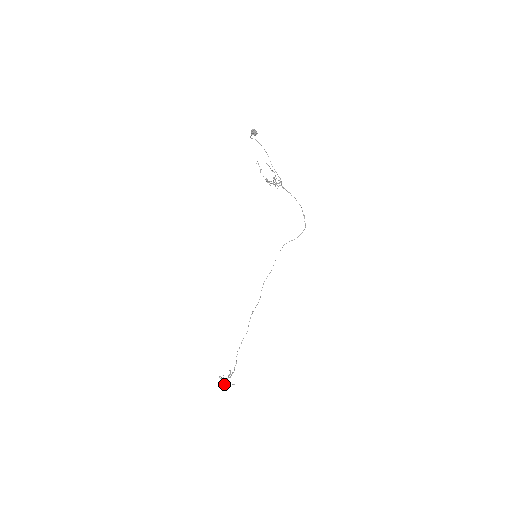
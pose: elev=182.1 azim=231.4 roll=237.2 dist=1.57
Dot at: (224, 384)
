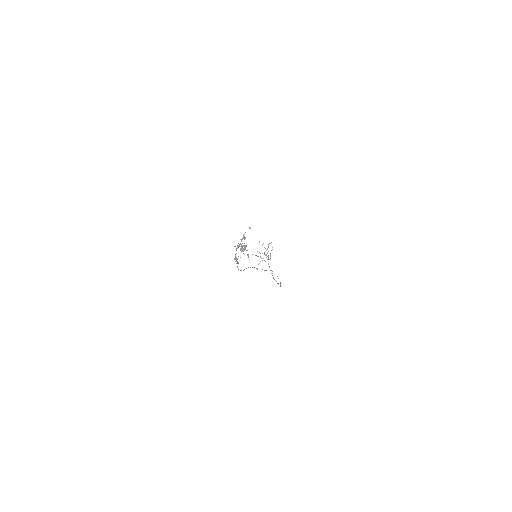
Dot at: (238, 246)
